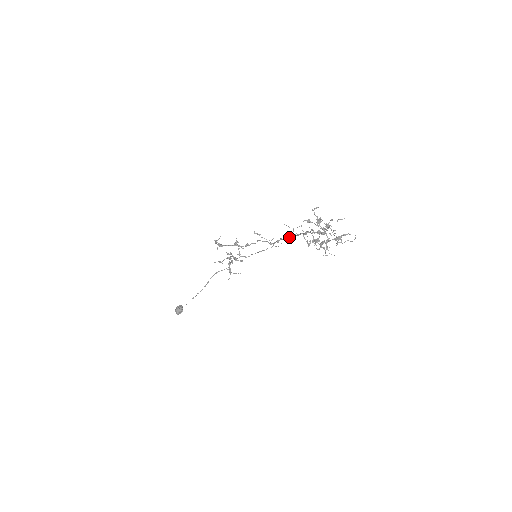
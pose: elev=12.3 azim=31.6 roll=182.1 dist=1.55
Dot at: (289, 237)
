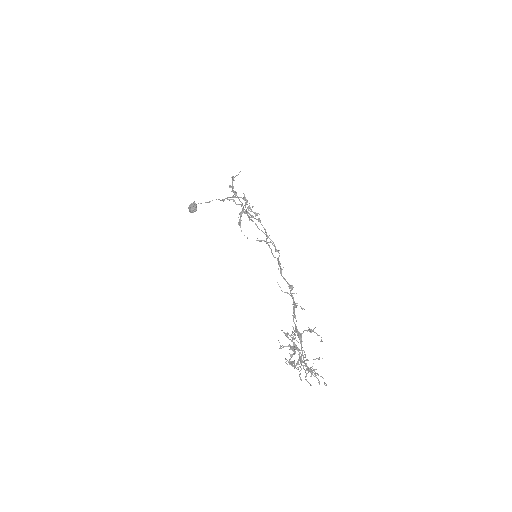
Dot at: occluded
